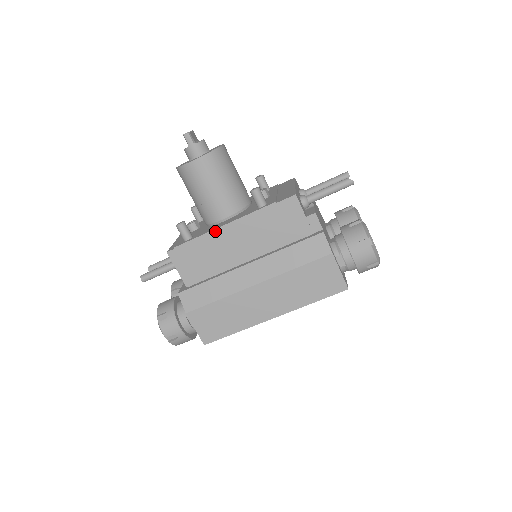
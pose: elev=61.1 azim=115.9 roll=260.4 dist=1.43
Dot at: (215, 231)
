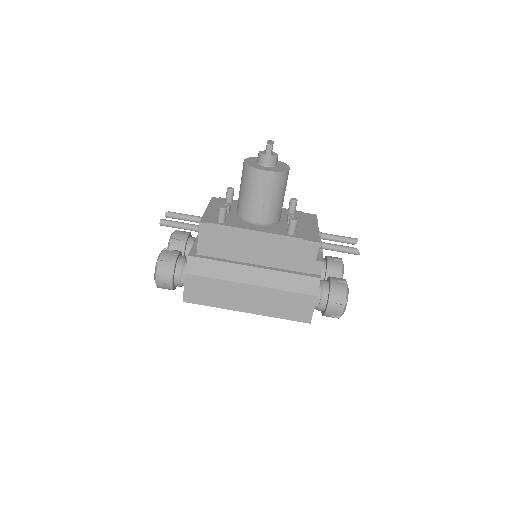
Dot at: (246, 230)
